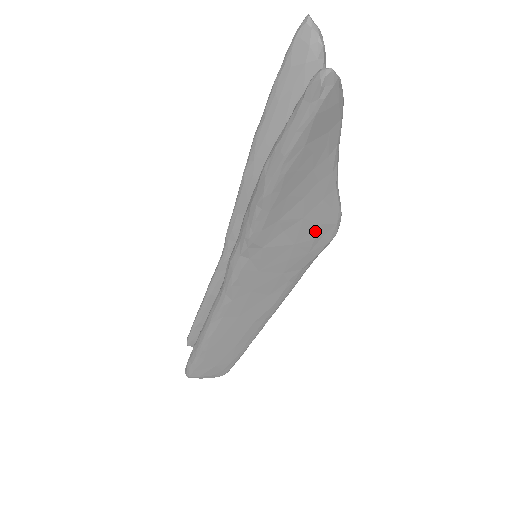
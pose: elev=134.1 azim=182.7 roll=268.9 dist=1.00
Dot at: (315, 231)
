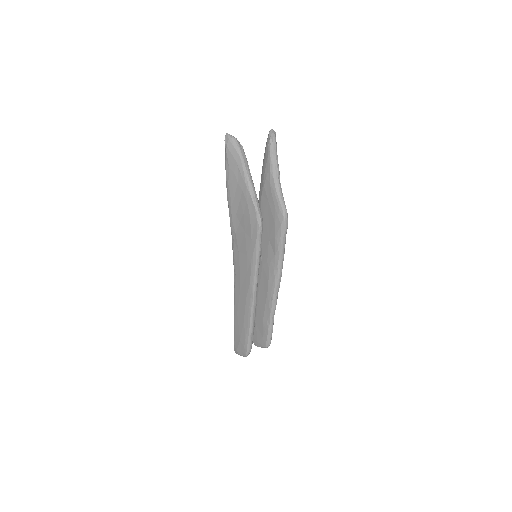
Dot at: (250, 223)
